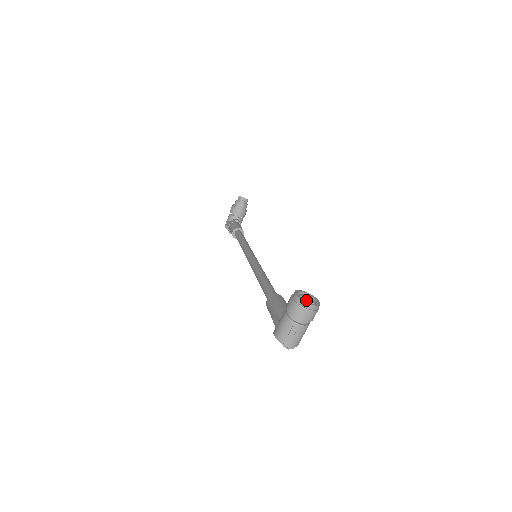
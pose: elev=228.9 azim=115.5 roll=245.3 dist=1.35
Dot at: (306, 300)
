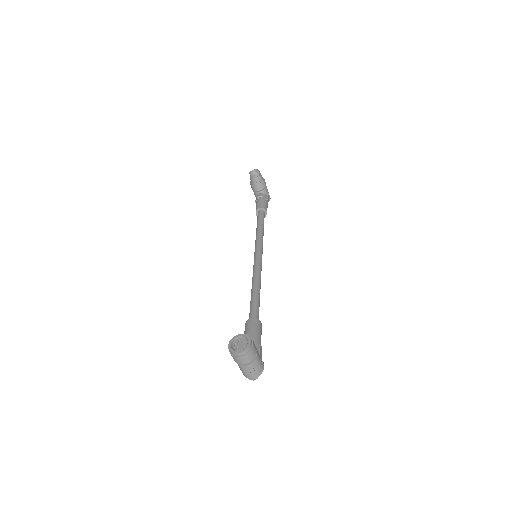
Dot at: (238, 347)
